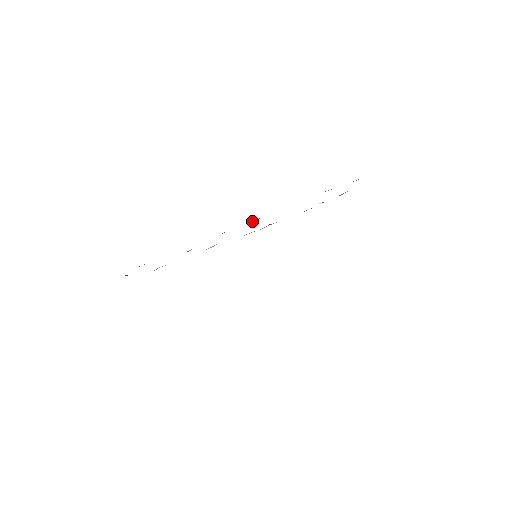
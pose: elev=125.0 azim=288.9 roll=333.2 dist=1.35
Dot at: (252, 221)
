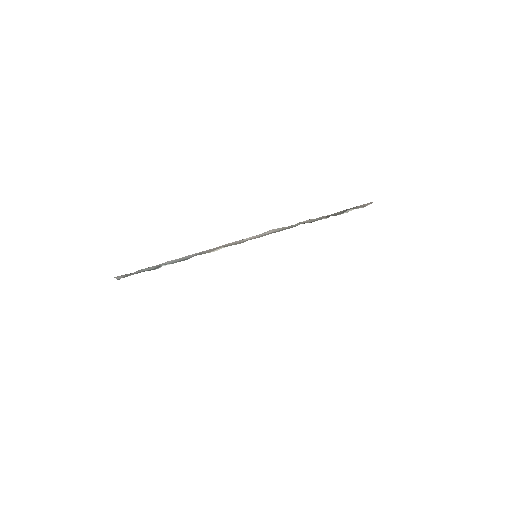
Dot at: occluded
